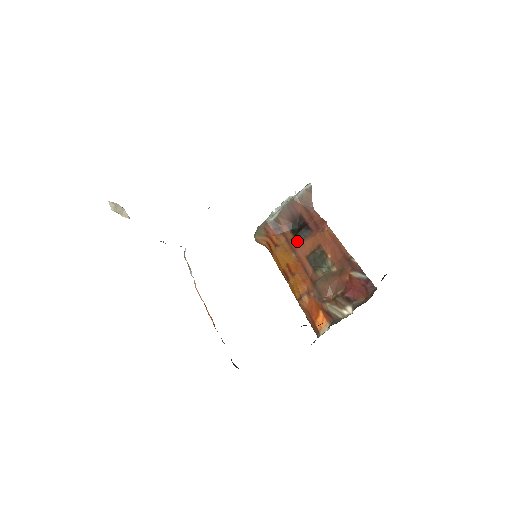
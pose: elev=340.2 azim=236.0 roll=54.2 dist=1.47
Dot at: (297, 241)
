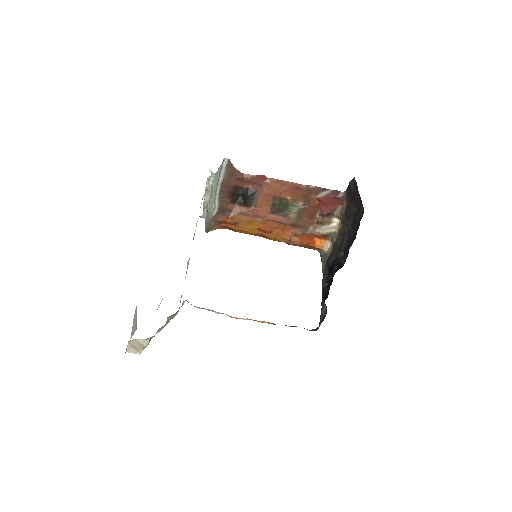
Dot at: (251, 208)
